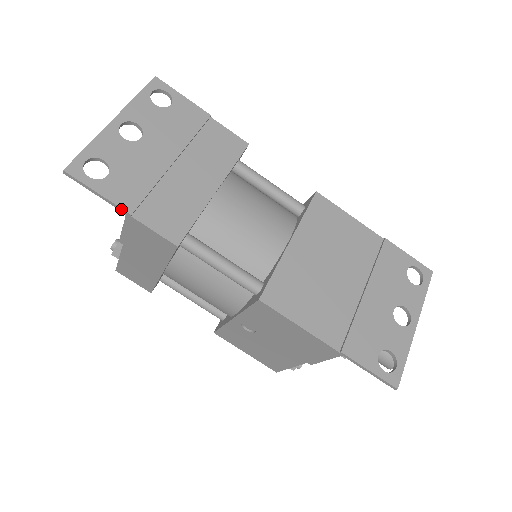
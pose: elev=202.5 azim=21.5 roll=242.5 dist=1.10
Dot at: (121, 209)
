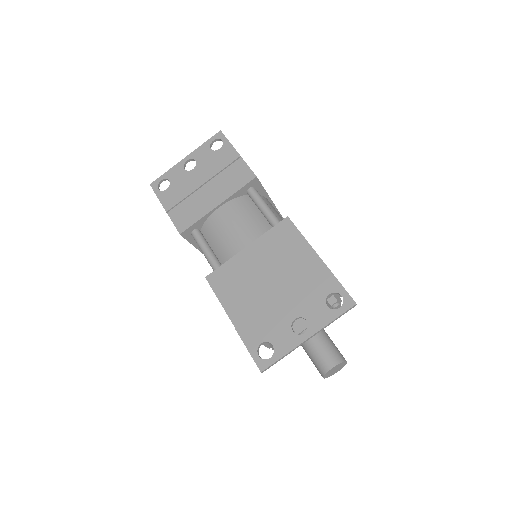
Dot at: (164, 208)
